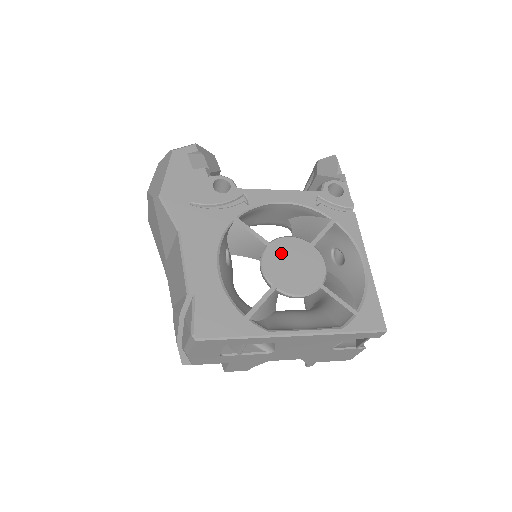
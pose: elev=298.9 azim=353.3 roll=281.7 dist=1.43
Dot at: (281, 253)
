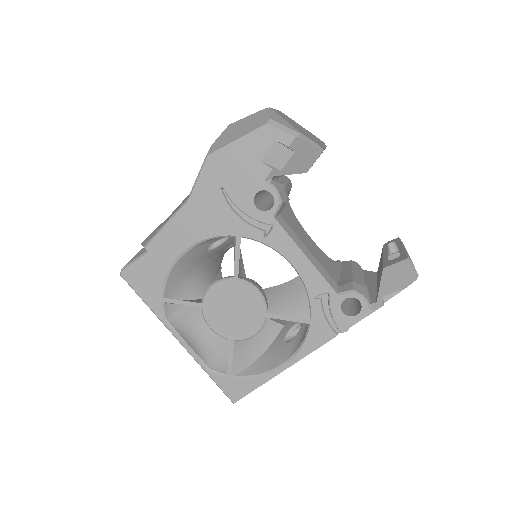
Dot at: (236, 294)
